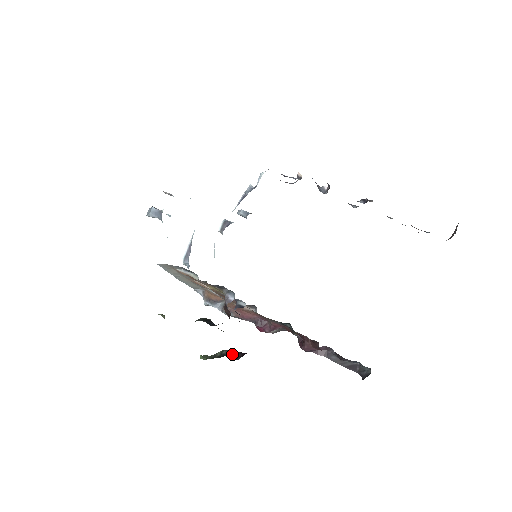
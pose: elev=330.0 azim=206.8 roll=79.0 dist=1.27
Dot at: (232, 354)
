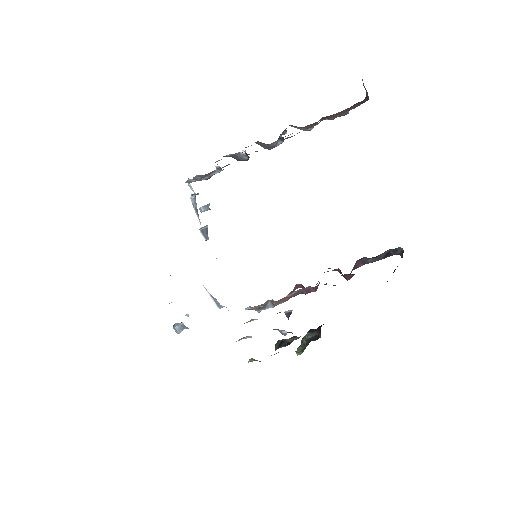
Dot at: (312, 334)
